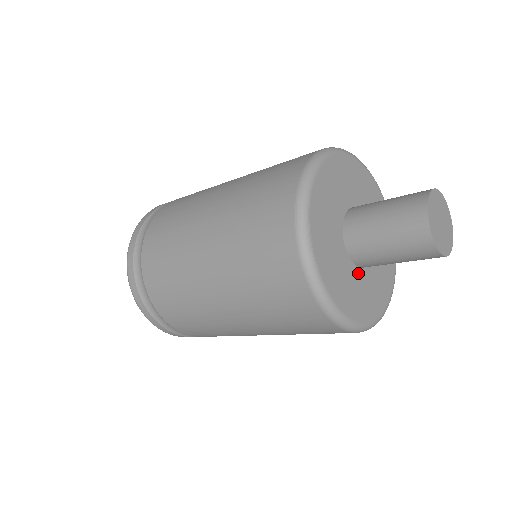
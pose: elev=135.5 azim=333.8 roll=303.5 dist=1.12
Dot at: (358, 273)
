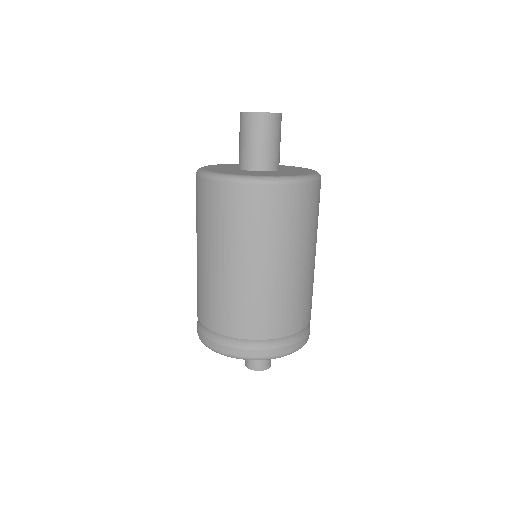
Dot at: occluded
